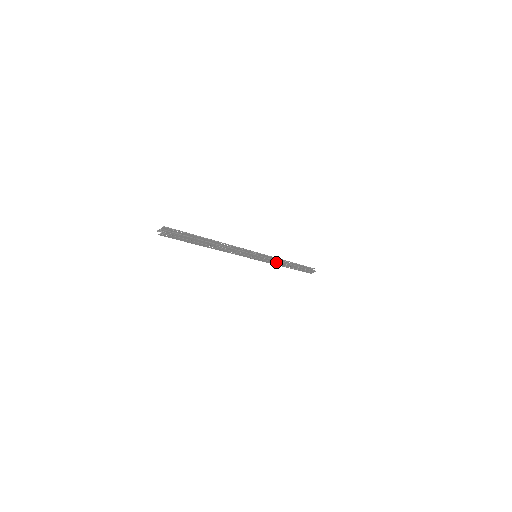
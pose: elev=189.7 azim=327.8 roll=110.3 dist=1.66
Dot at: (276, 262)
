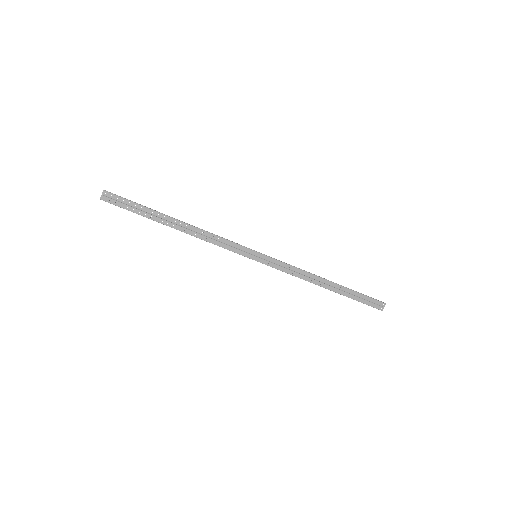
Dot at: (296, 271)
